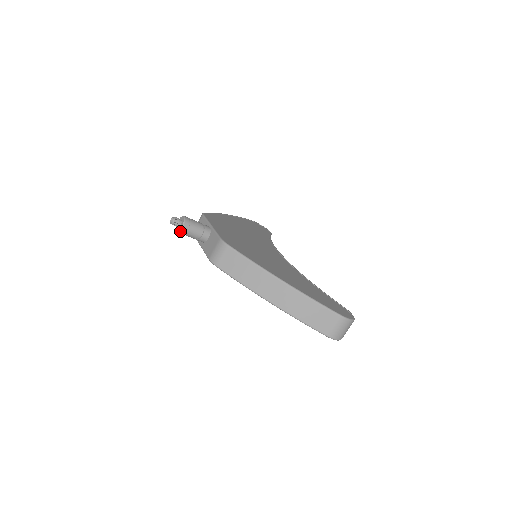
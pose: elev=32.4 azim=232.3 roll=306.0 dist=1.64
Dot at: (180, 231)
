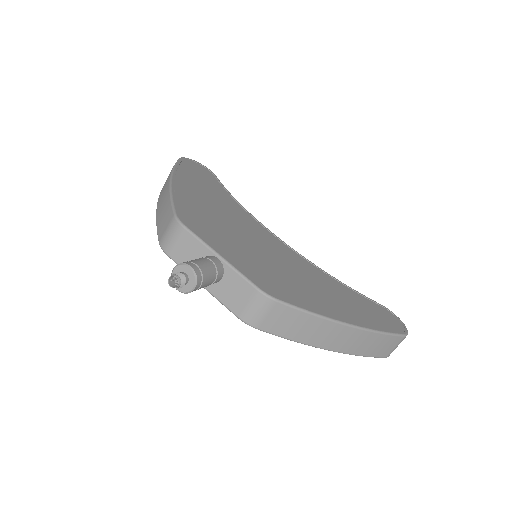
Dot at: occluded
